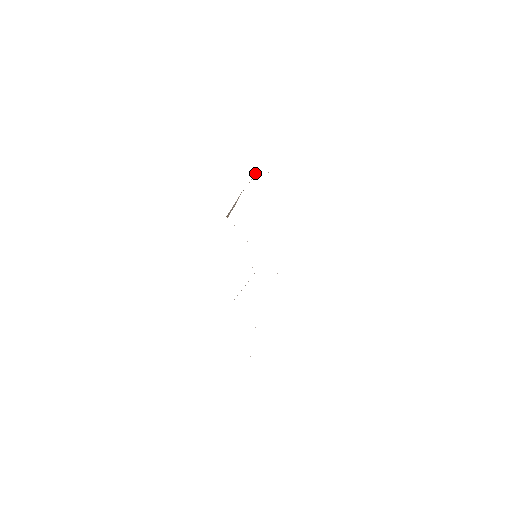
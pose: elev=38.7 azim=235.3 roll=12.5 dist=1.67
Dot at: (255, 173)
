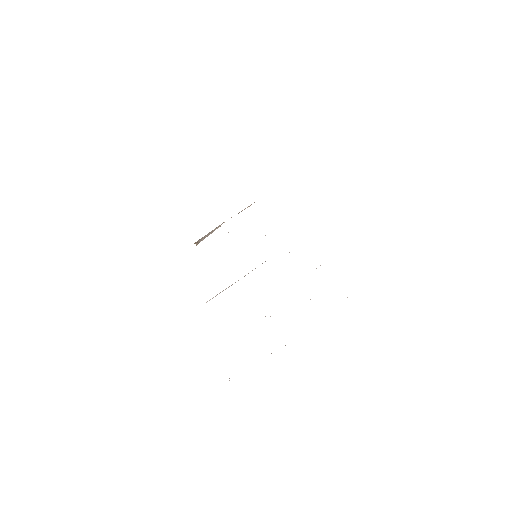
Dot at: (251, 204)
